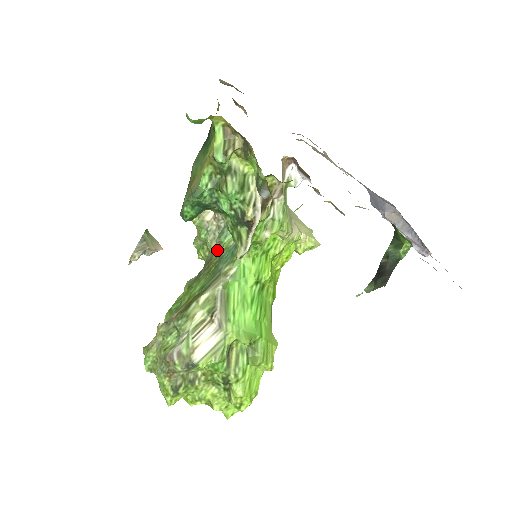
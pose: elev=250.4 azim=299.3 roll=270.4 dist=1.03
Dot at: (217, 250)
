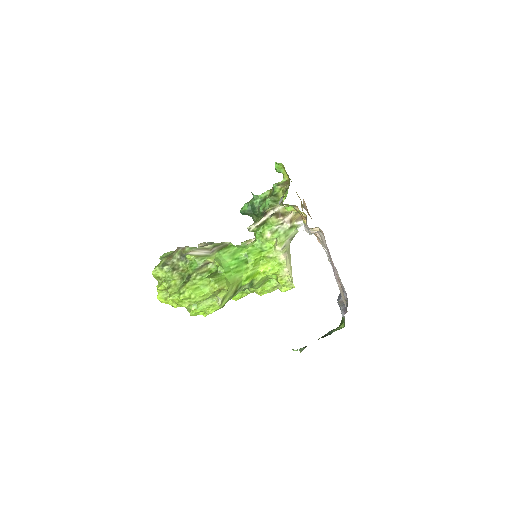
Dot at: occluded
